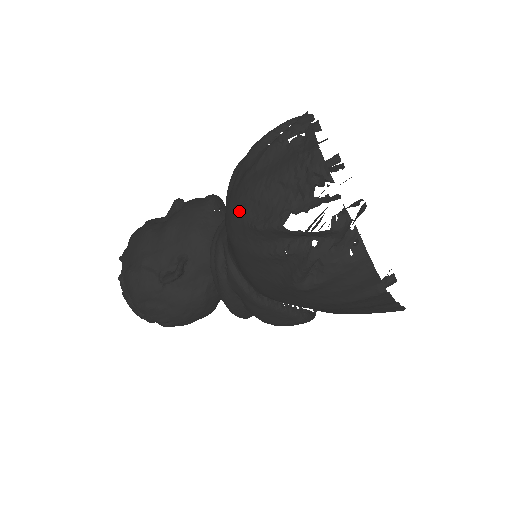
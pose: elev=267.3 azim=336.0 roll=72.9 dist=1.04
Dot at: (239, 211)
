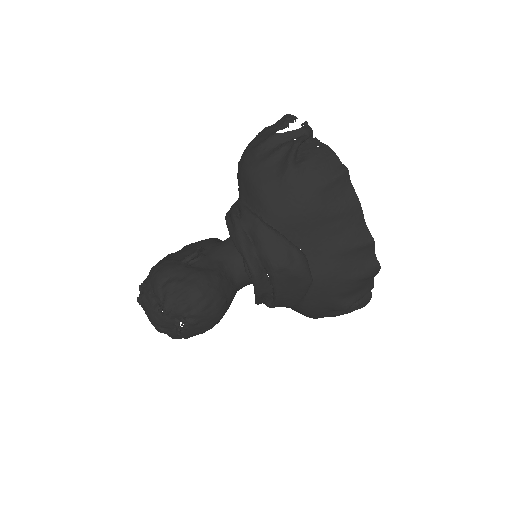
Dot at: (248, 150)
